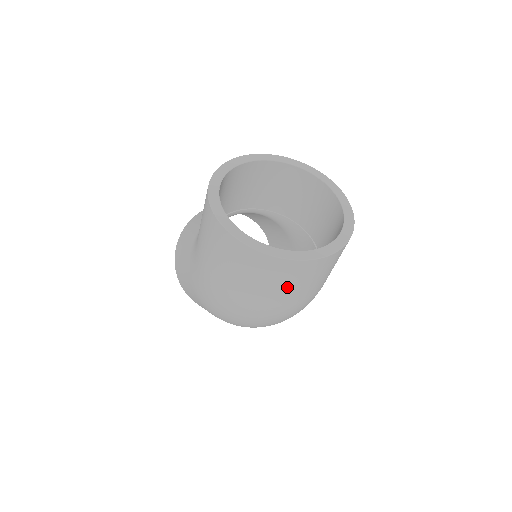
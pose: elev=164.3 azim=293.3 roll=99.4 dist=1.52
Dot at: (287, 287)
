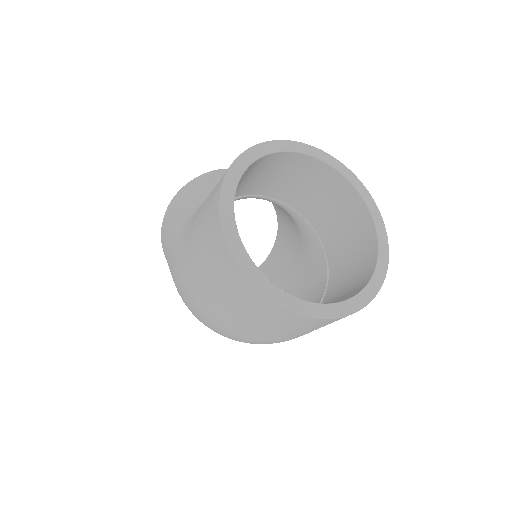
Dot at: (276, 328)
